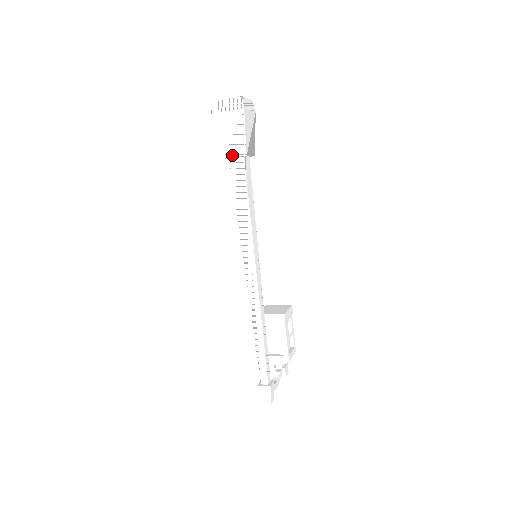
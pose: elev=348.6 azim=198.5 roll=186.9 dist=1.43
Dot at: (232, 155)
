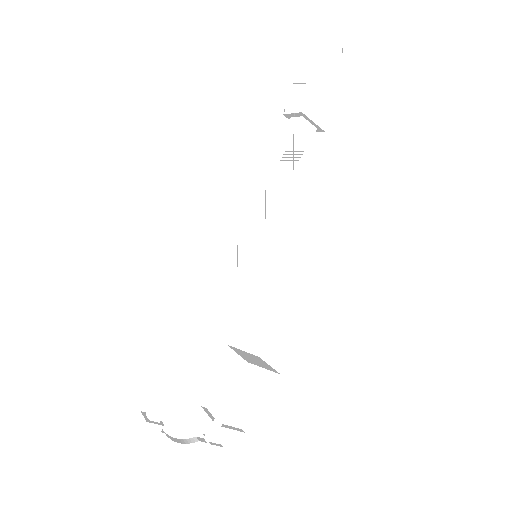
Dot at: (291, 111)
